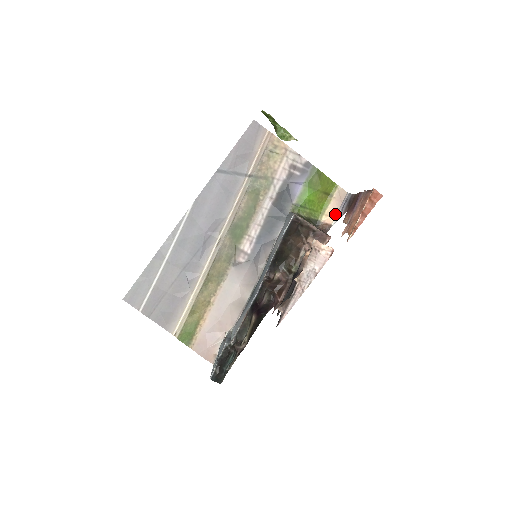
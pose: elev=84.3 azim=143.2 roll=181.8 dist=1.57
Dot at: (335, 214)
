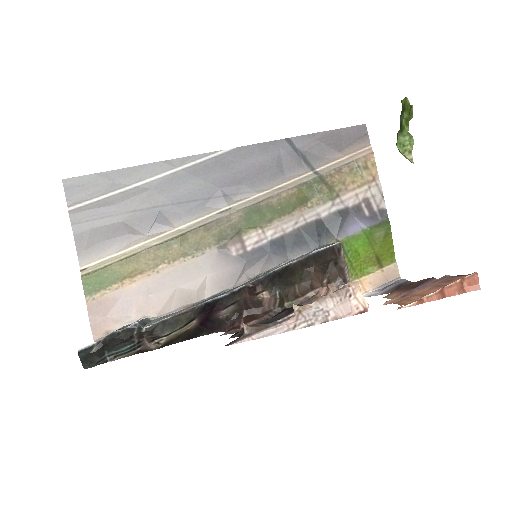
Dot at: (370, 288)
